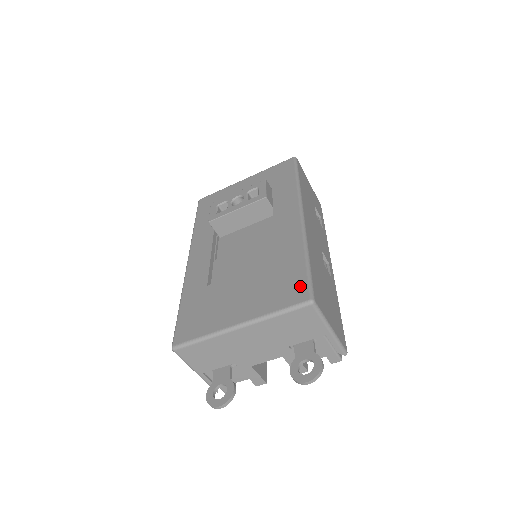
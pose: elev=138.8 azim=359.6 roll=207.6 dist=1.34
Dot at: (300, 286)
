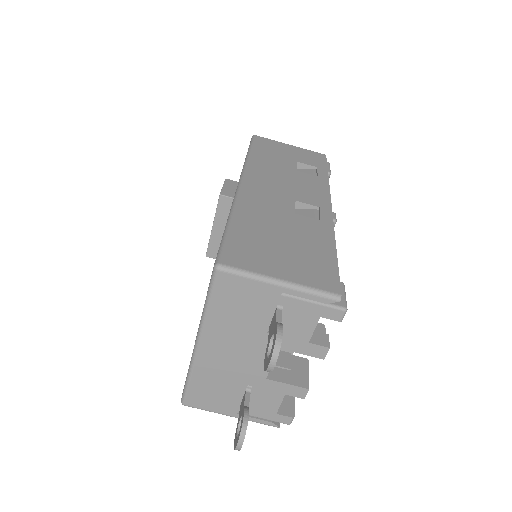
Dot at: occluded
